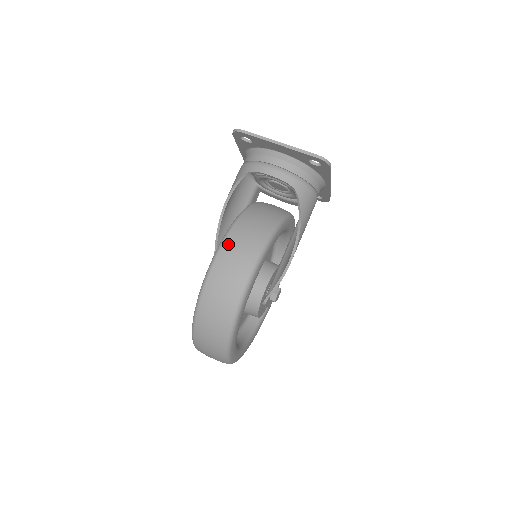
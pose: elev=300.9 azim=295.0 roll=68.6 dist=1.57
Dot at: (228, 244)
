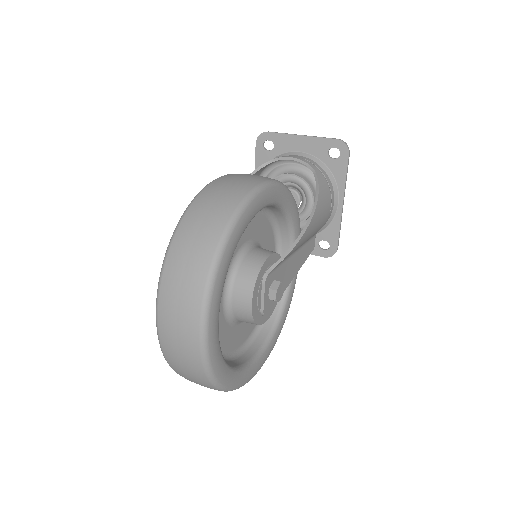
Dot at: occluded
